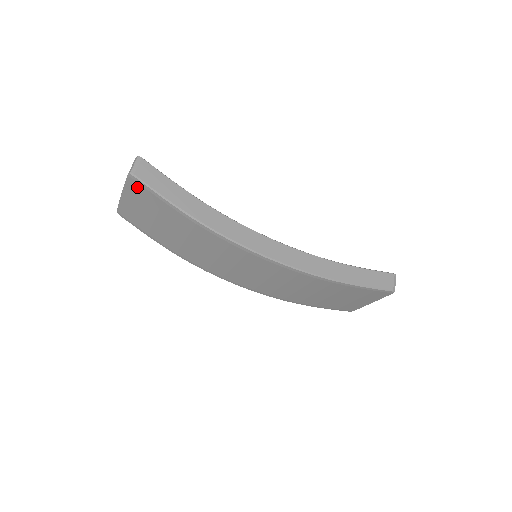
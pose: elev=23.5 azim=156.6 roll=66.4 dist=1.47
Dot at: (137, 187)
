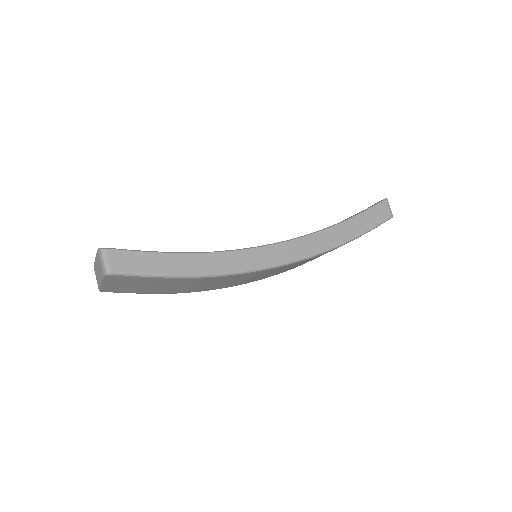
Dot at: (119, 278)
